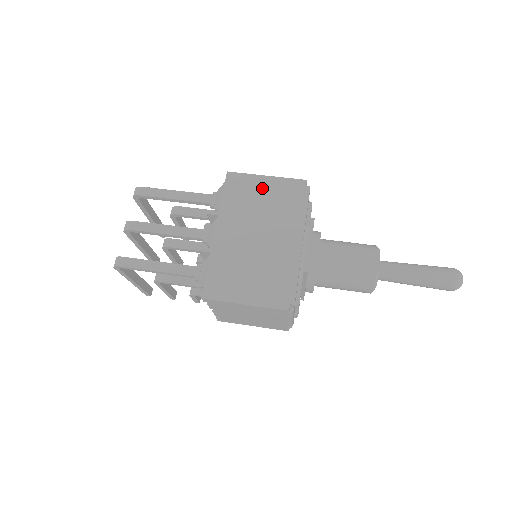
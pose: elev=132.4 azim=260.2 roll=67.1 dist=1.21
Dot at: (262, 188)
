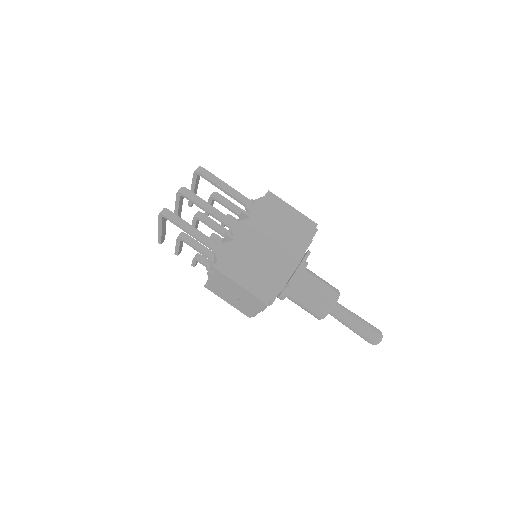
Dot at: (286, 214)
